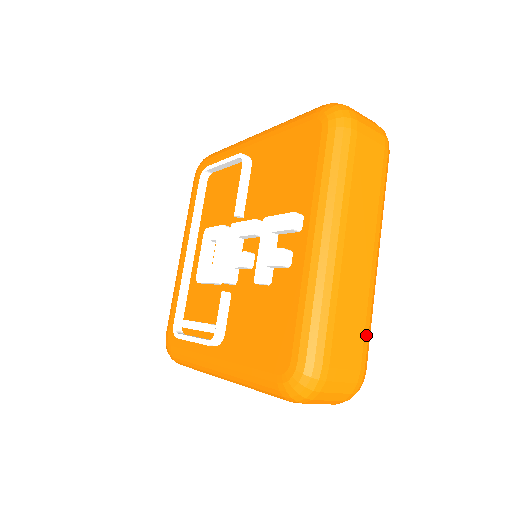
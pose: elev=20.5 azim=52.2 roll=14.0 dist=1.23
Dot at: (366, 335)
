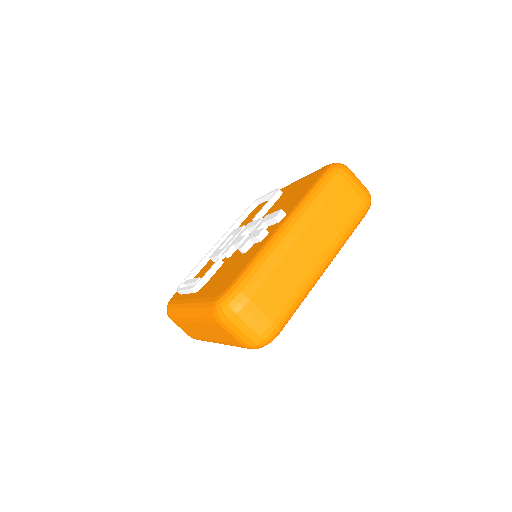
Dot at: (290, 304)
